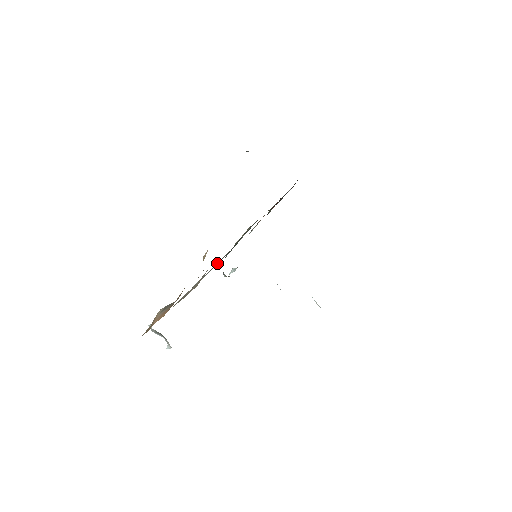
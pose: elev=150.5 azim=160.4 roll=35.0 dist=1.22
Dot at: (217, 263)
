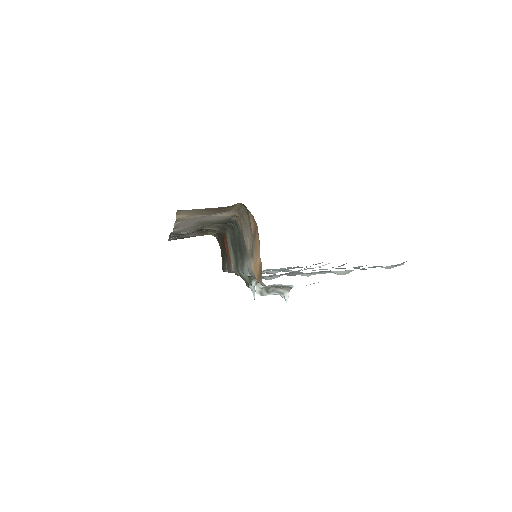
Dot at: (242, 248)
